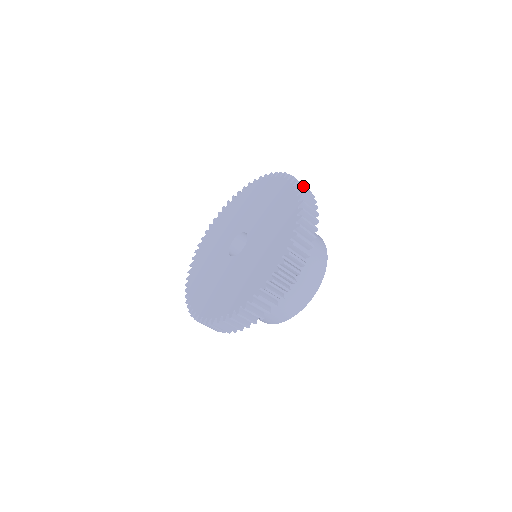
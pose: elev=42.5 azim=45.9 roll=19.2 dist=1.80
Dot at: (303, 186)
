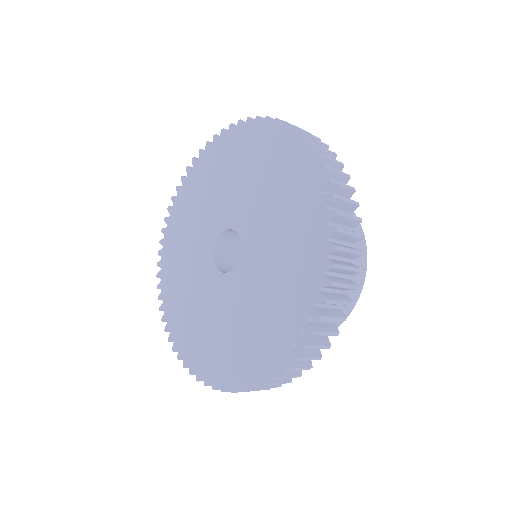
Dot at: (336, 304)
